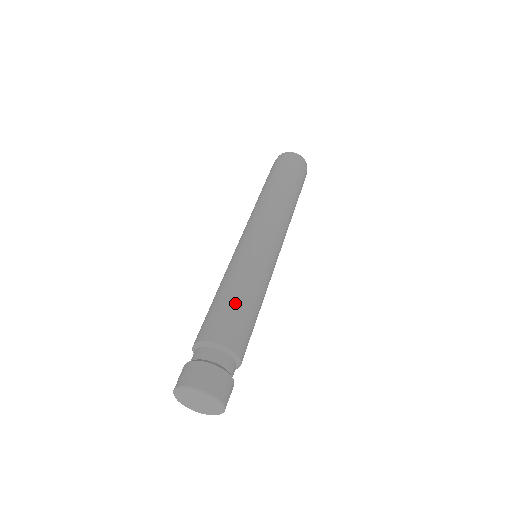
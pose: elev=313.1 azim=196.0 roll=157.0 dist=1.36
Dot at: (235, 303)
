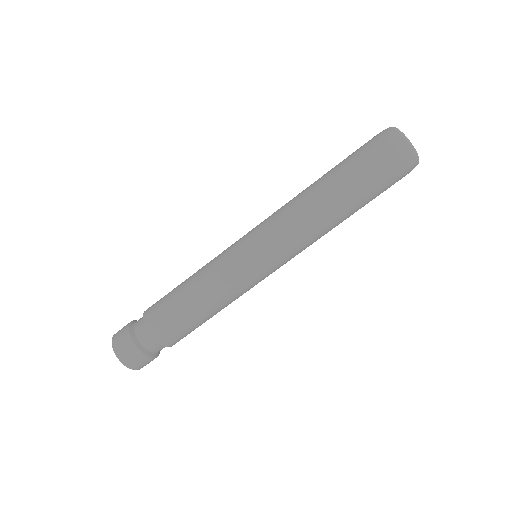
Dot at: (192, 317)
